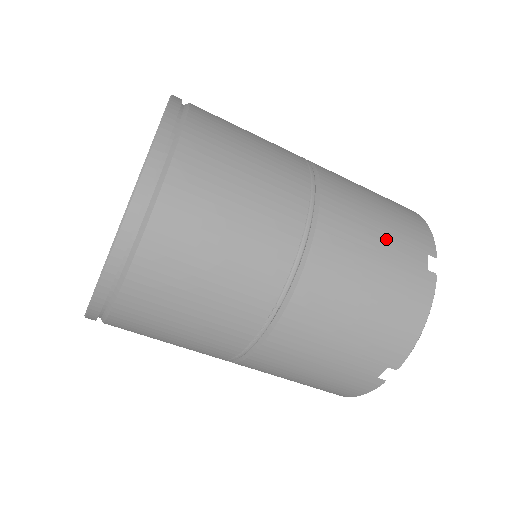
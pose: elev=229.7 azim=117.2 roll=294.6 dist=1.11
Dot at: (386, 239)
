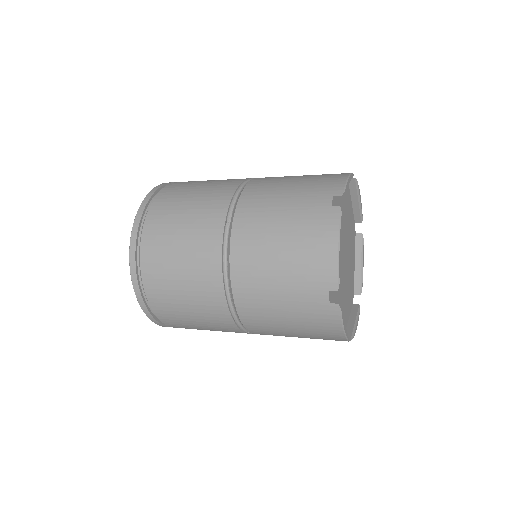
Dot at: (287, 292)
